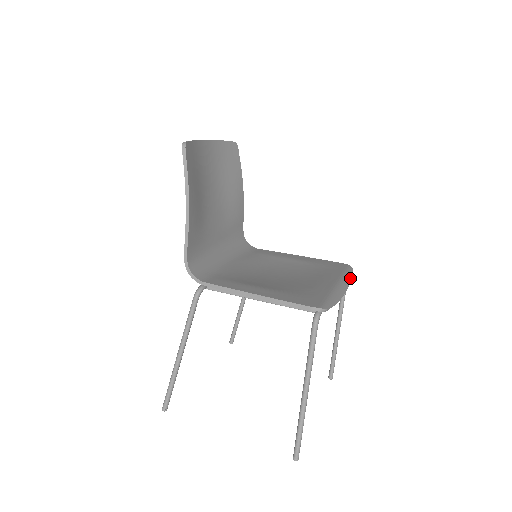
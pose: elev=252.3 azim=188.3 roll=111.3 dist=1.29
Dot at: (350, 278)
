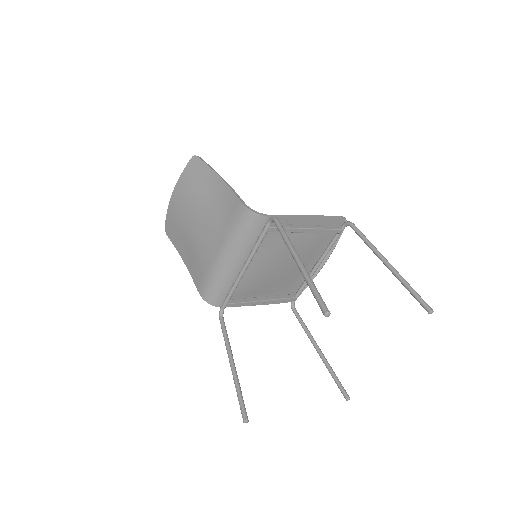
Dot at: occluded
